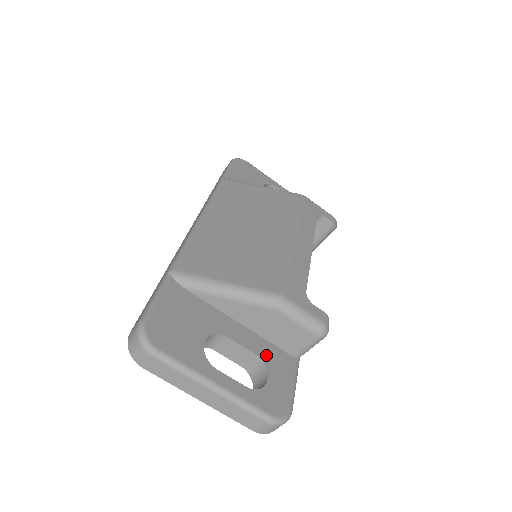
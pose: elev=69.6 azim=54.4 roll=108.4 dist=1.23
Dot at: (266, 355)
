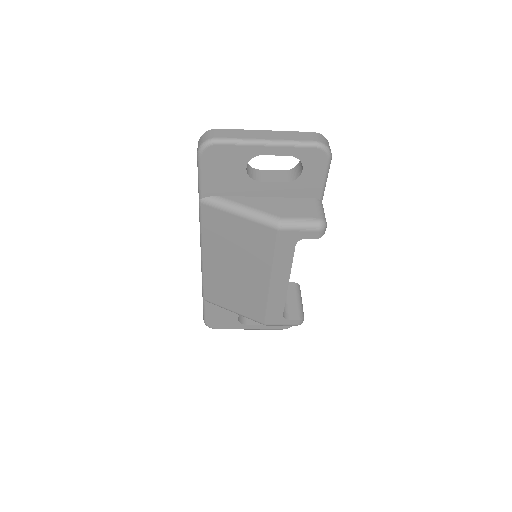
Dot at: occluded
